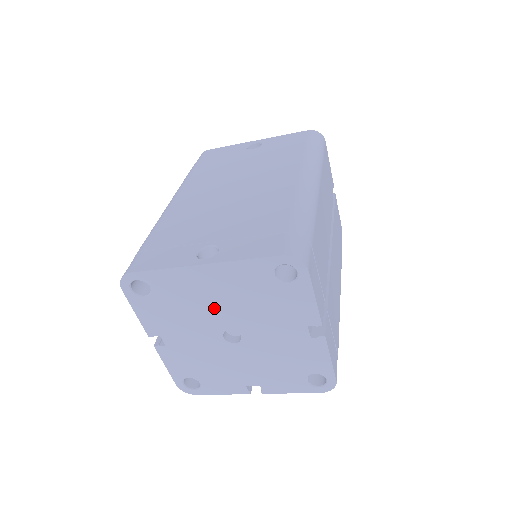
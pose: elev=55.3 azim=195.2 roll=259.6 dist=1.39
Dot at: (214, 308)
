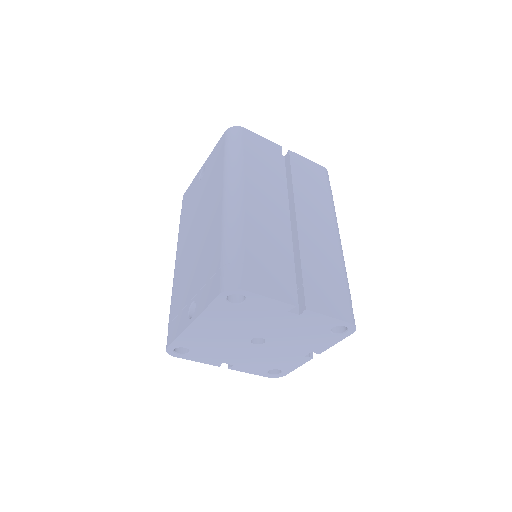
Dot at: (228, 336)
